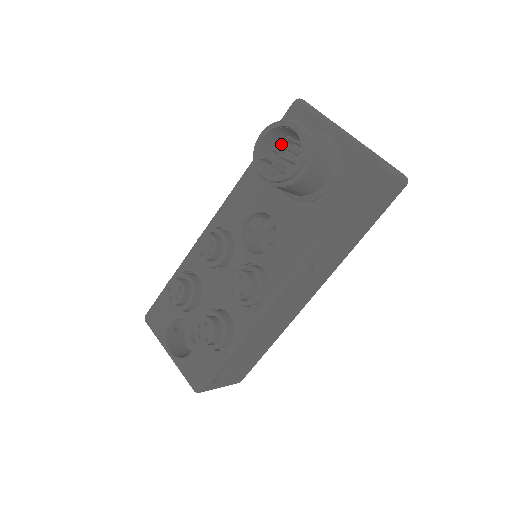
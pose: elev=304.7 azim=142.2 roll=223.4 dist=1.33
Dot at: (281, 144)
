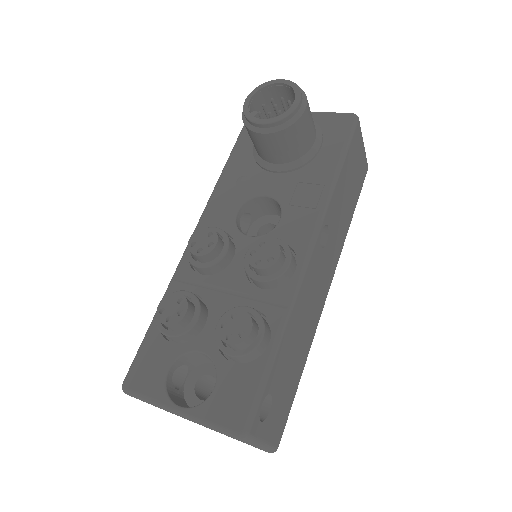
Dot at: occluded
